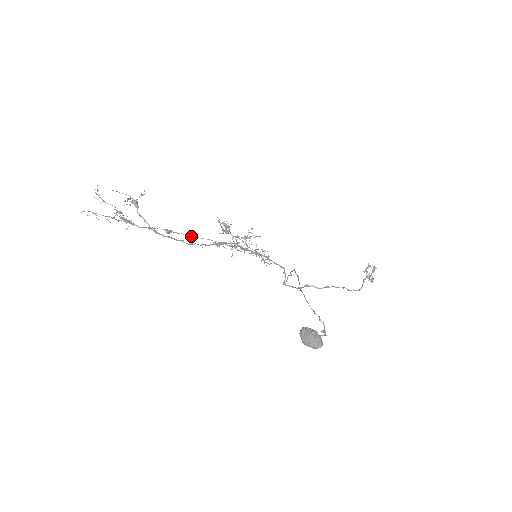
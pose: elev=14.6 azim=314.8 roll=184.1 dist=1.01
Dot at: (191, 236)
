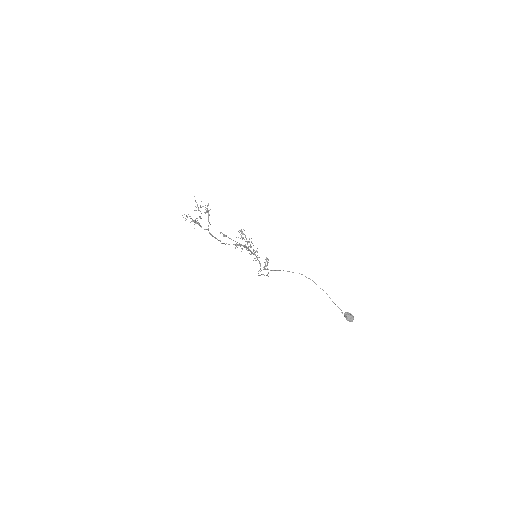
Dot at: occluded
